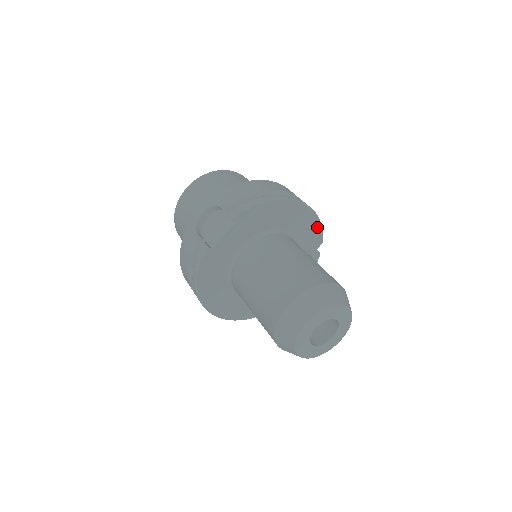
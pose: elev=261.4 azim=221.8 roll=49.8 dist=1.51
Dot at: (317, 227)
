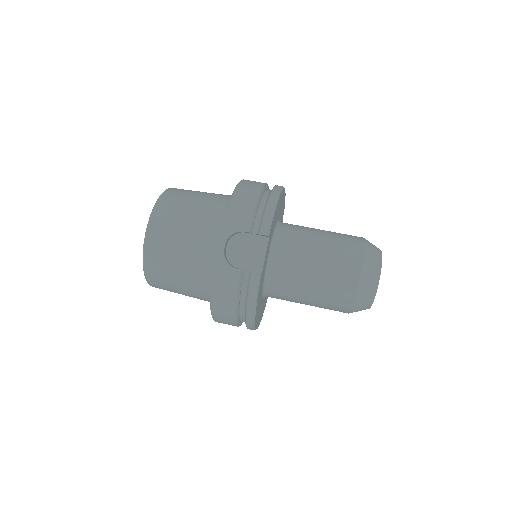
Dot at: (284, 201)
